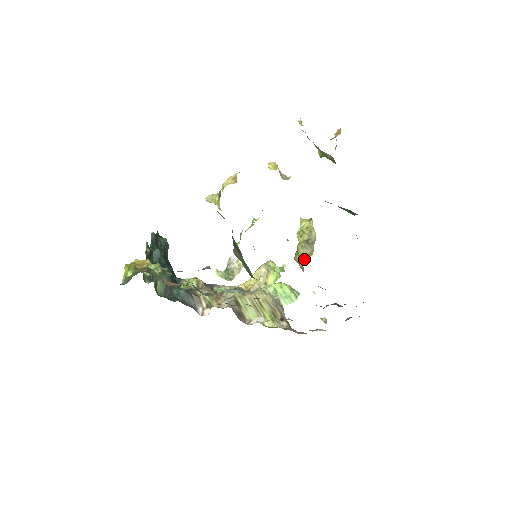
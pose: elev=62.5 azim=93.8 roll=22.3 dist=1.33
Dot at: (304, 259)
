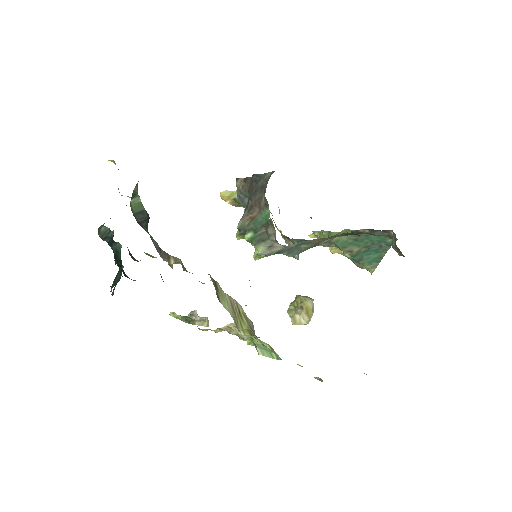
Dot at: (304, 305)
